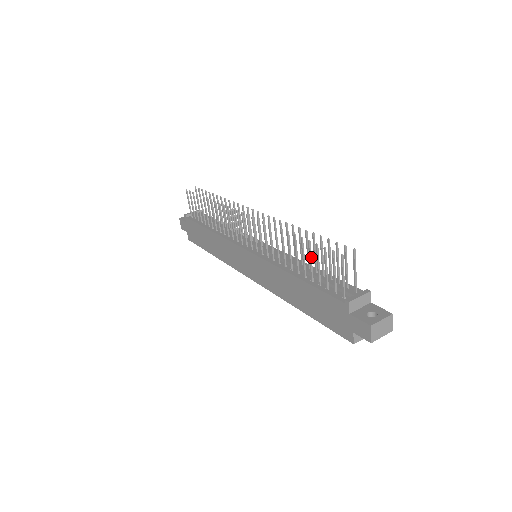
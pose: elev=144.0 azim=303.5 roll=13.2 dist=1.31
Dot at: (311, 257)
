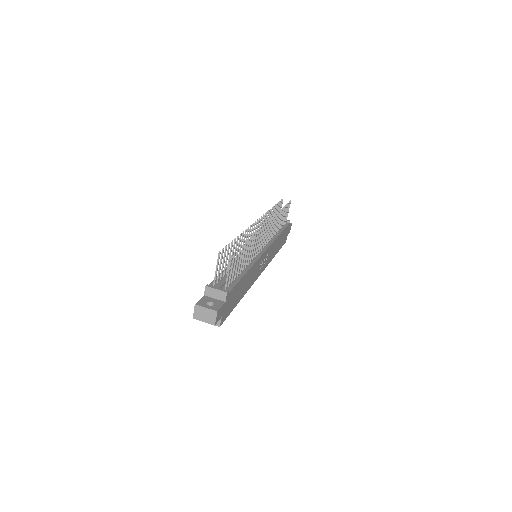
Dot at: (230, 254)
